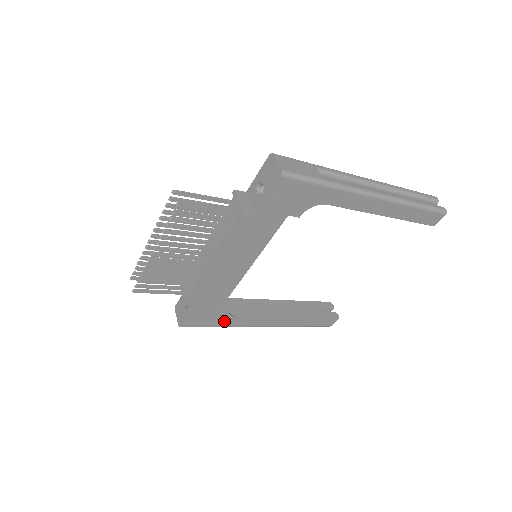
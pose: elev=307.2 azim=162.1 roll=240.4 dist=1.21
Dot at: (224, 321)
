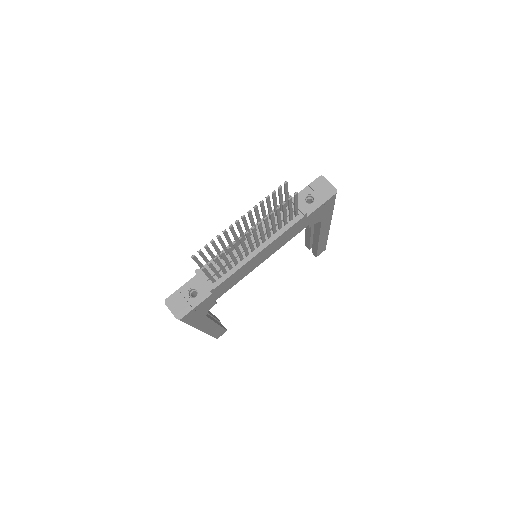
Dot at: (199, 318)
